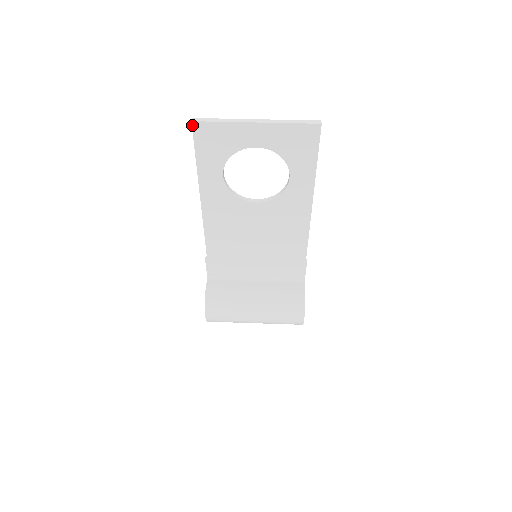
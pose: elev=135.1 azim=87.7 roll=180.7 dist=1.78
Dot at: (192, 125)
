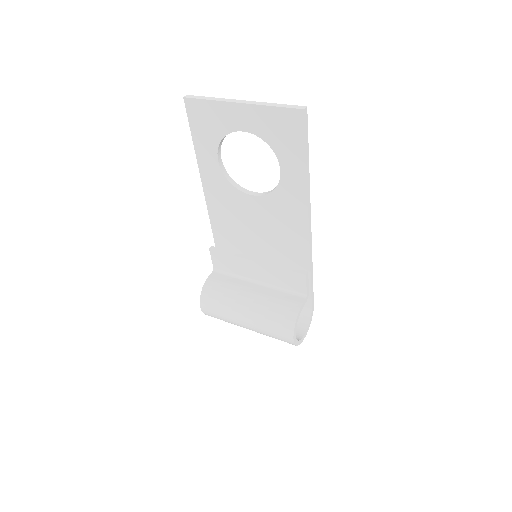
Dot at: (184, 101)
